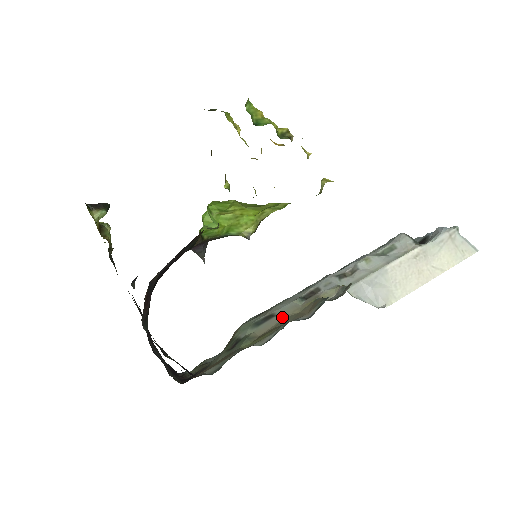
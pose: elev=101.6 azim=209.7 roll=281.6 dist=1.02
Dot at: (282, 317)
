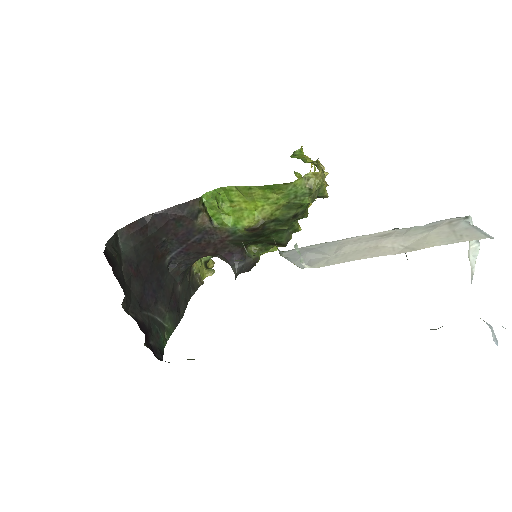
Dot at: occluded
